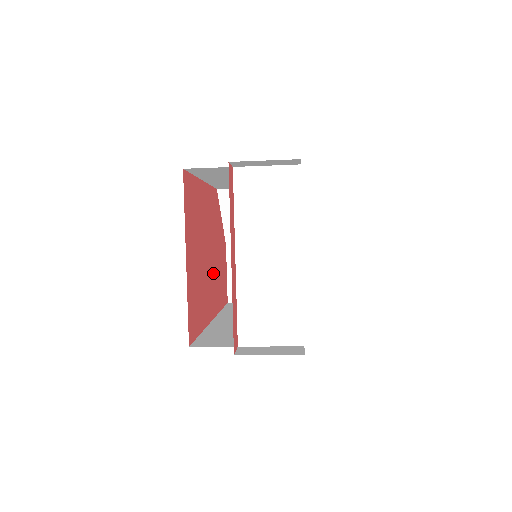
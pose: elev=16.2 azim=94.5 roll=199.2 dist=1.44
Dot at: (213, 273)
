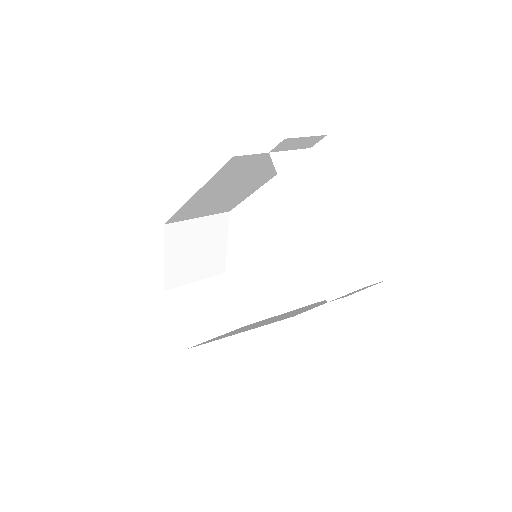
Dot at: occluded
